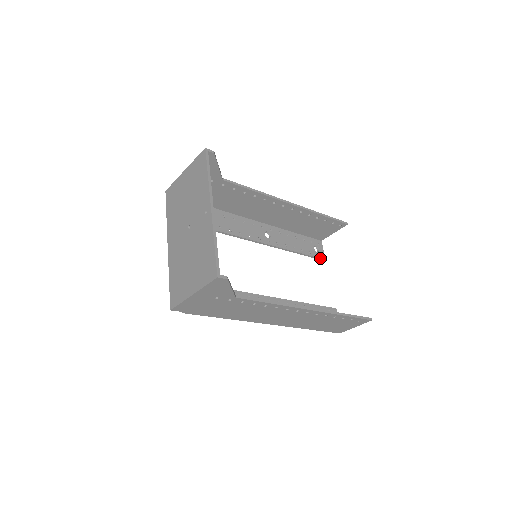
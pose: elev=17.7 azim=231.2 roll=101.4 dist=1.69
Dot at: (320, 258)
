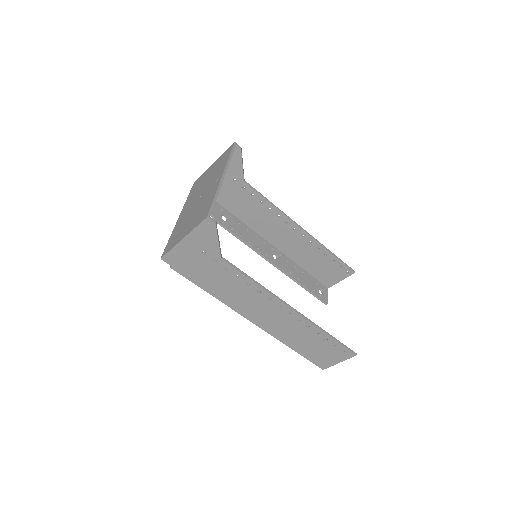
Dot at: (322, 300)
